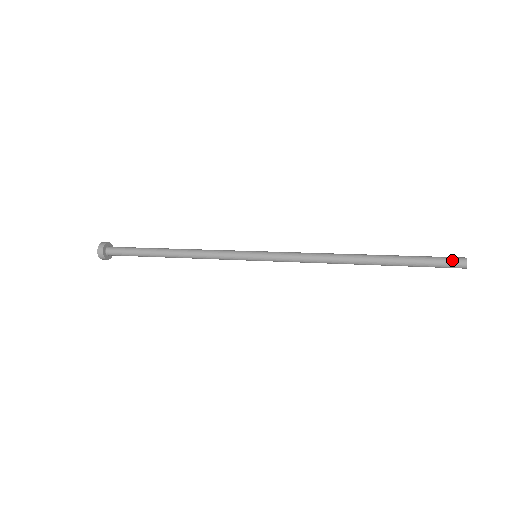
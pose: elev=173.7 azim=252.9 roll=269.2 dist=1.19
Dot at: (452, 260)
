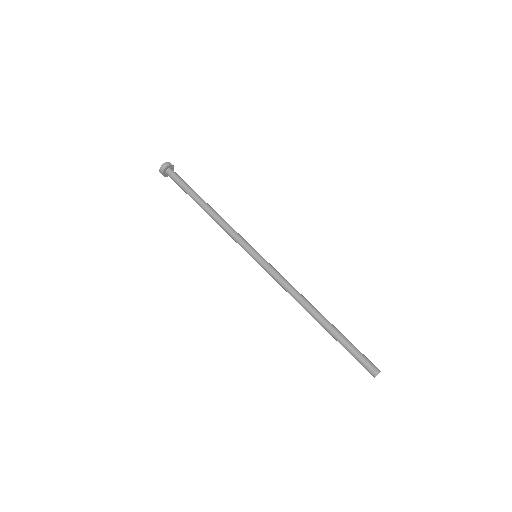
Dot at: (369, 366)
